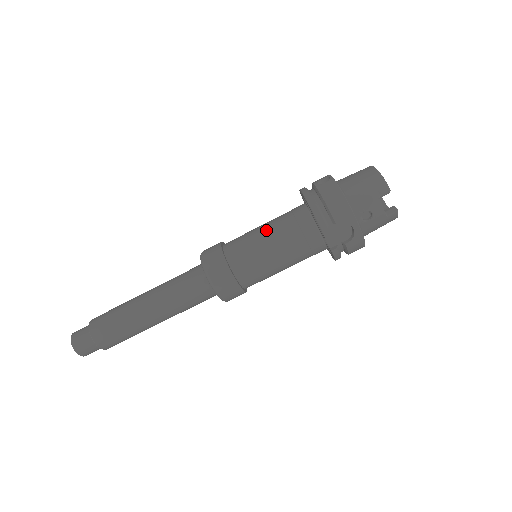
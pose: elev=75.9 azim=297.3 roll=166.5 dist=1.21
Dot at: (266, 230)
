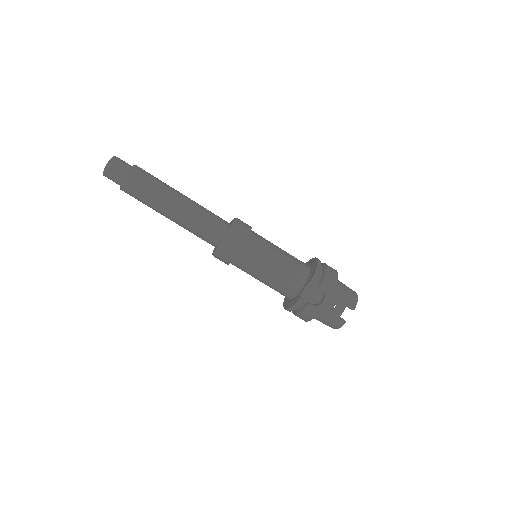
Dot at: (281, 250)
